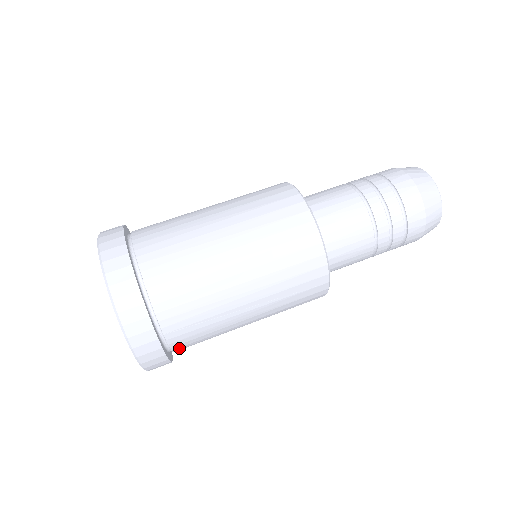
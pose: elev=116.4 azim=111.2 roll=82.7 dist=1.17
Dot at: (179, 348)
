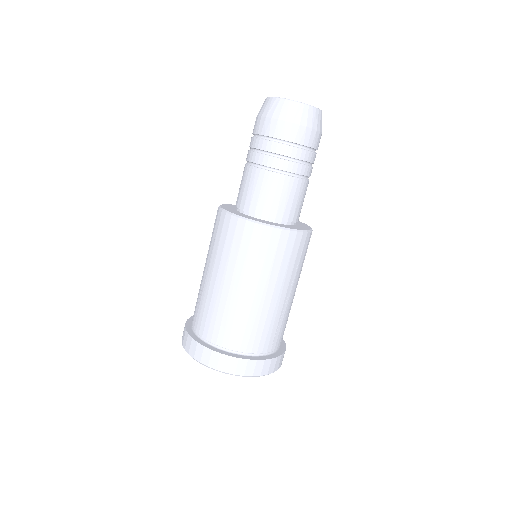
Dot at: occluded
